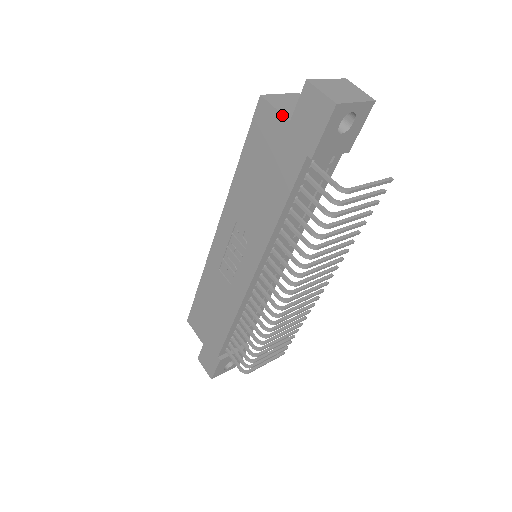
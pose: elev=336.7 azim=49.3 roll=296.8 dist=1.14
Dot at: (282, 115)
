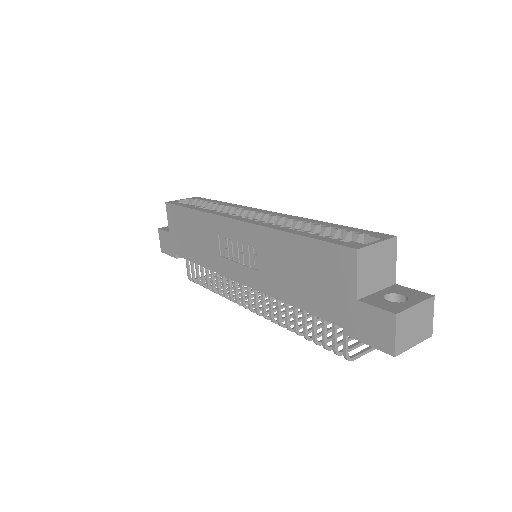
Dot at: (357, 288)
